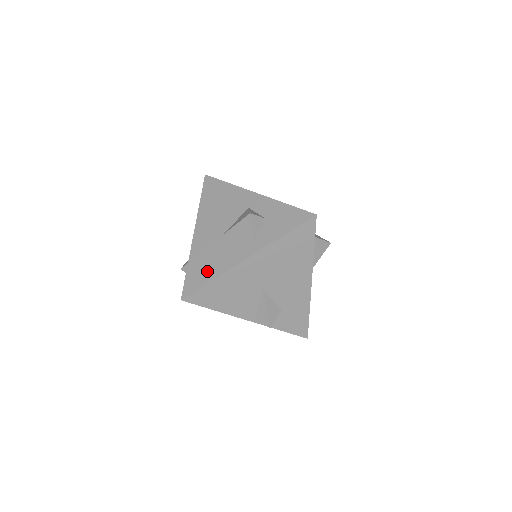
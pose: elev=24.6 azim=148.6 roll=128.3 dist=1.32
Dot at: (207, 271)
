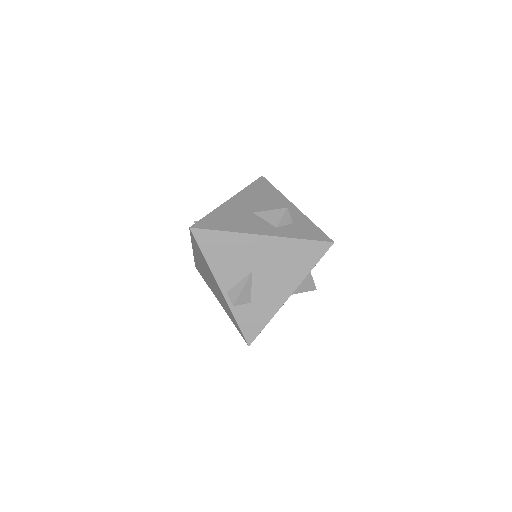
Dot at: (224, 224)
